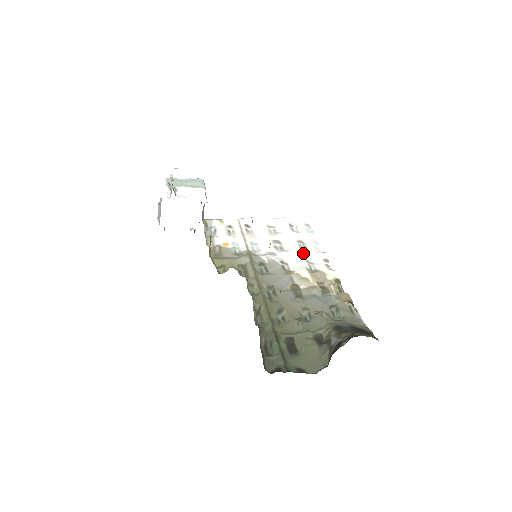
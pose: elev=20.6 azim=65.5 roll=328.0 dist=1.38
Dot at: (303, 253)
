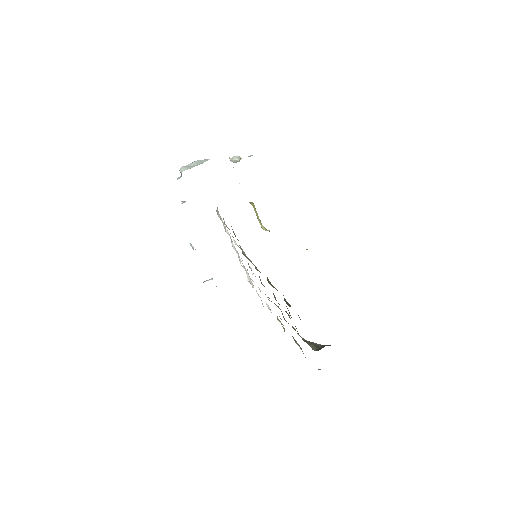
Dot at: occluded
